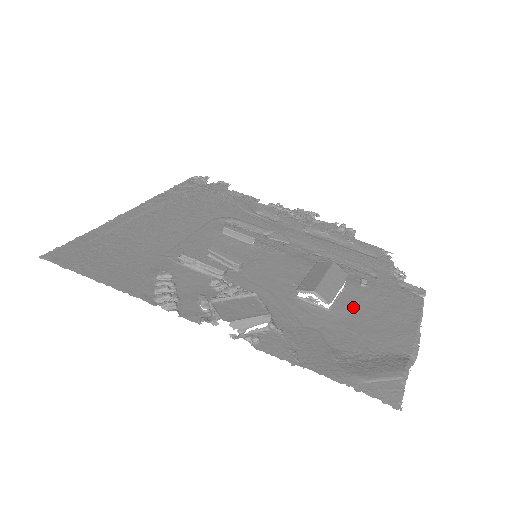
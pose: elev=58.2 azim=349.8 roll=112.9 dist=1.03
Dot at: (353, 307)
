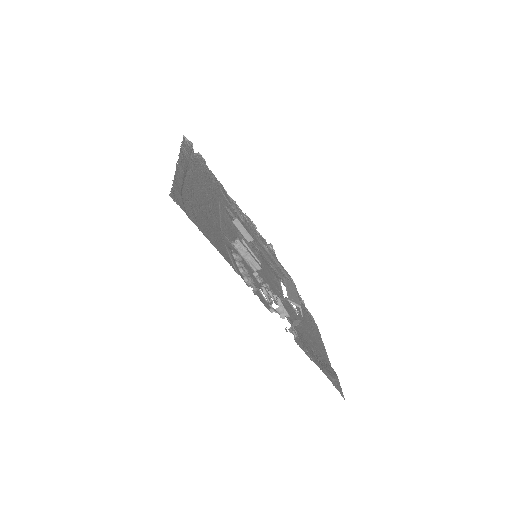
Dot at: (303, 321)
